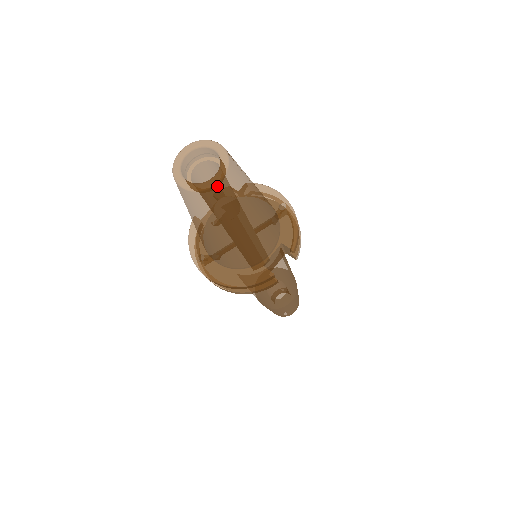
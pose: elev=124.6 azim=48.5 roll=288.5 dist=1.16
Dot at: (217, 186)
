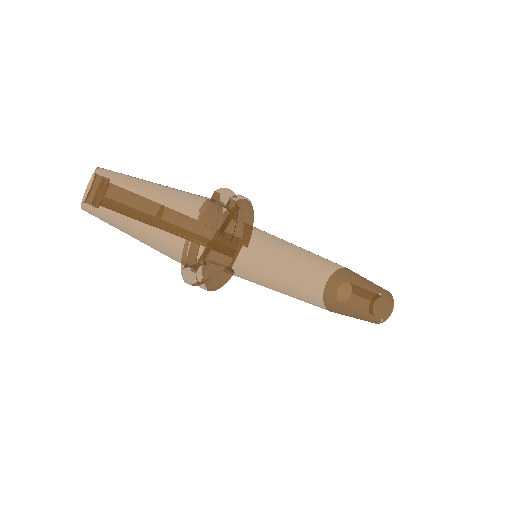
Dot at: (90, 199)
